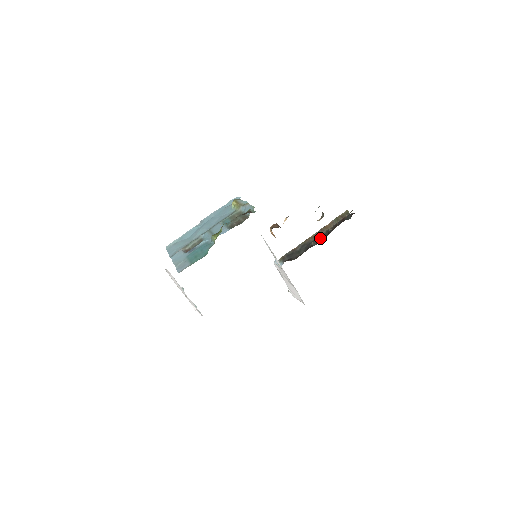
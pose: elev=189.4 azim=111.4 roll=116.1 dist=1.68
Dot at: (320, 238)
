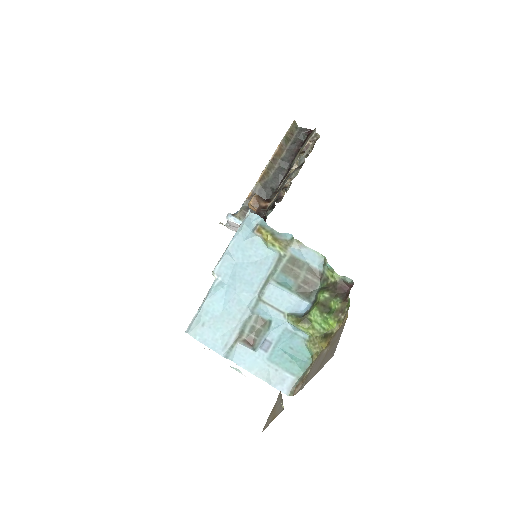
Dot at: (279, 175)
